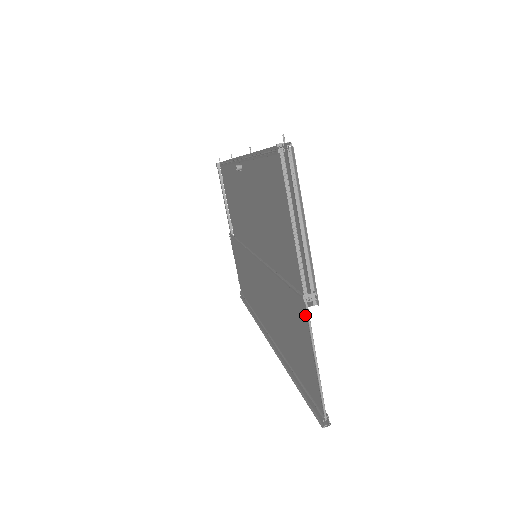
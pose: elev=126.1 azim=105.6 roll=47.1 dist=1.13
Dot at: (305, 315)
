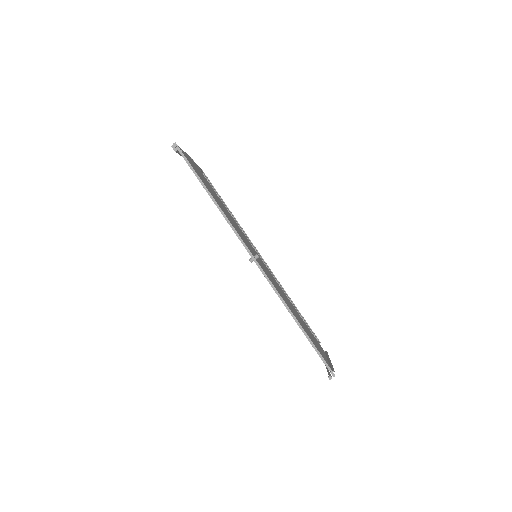
Dot at: occluded
